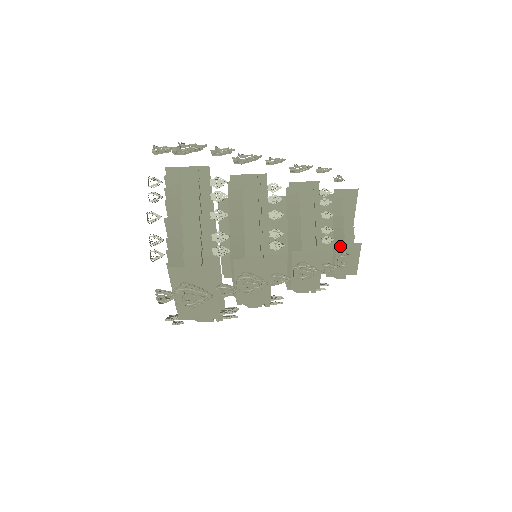
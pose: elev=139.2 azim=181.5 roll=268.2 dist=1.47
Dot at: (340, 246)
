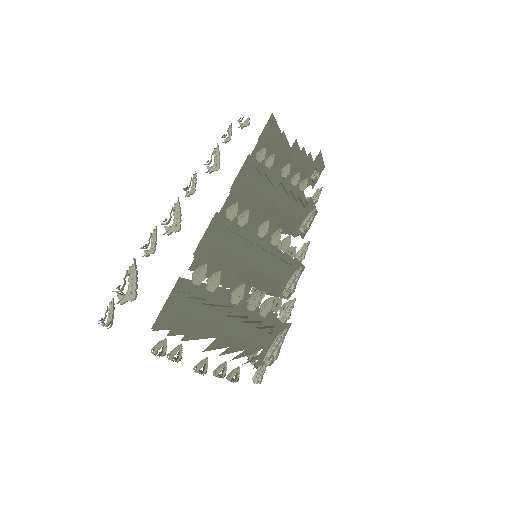
Dot at: (309, 173)
